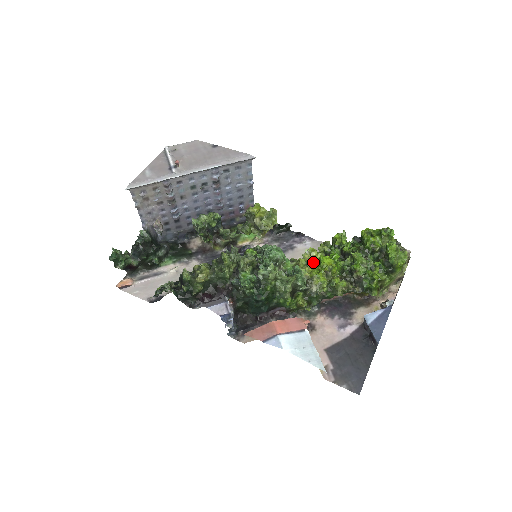
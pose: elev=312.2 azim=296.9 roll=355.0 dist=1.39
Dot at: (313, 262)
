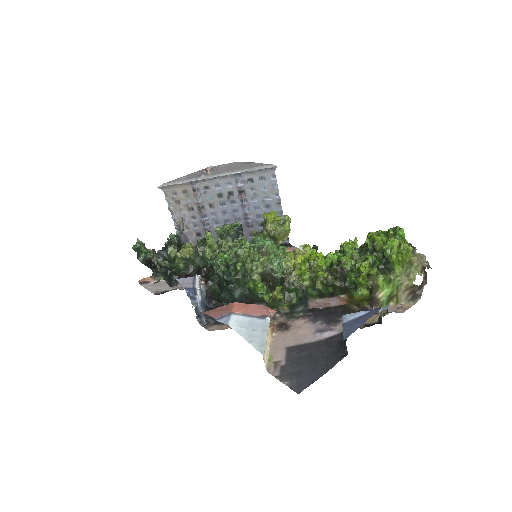
Dot at: (304, 258)
